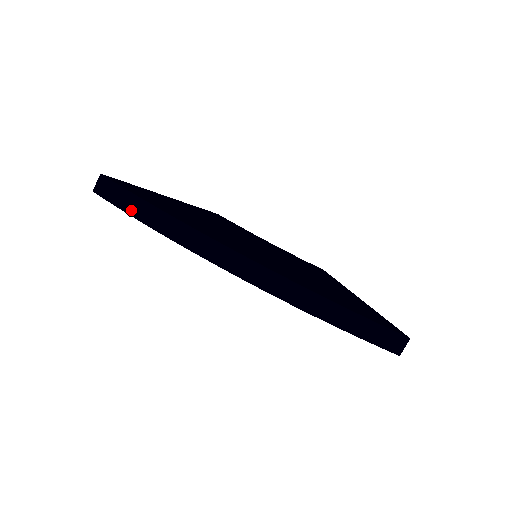
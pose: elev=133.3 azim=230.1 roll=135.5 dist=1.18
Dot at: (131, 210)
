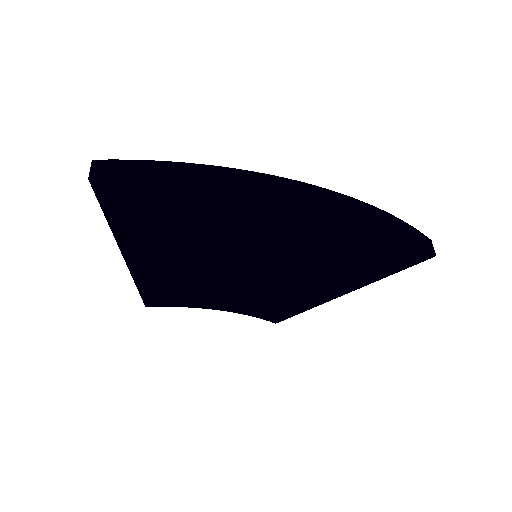
Dot at: (161, 175)
